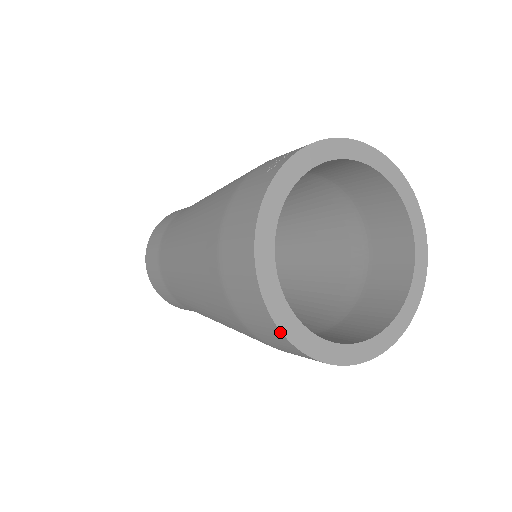
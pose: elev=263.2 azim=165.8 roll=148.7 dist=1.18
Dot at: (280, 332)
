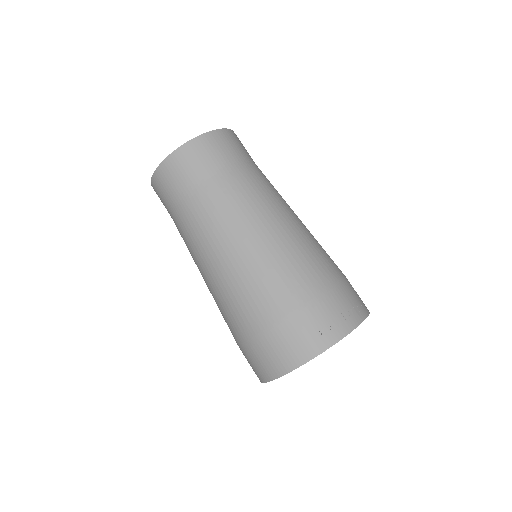
Dot at: occluded
